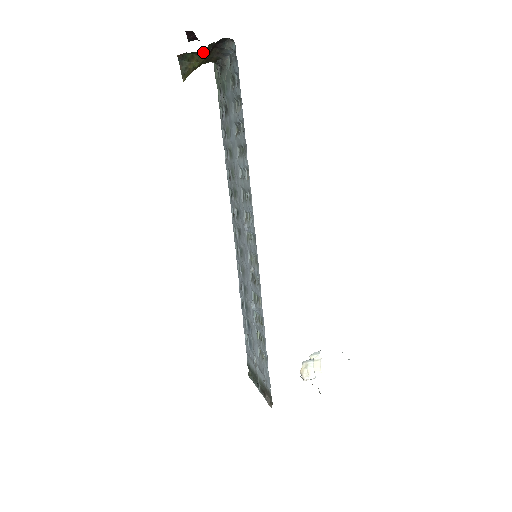
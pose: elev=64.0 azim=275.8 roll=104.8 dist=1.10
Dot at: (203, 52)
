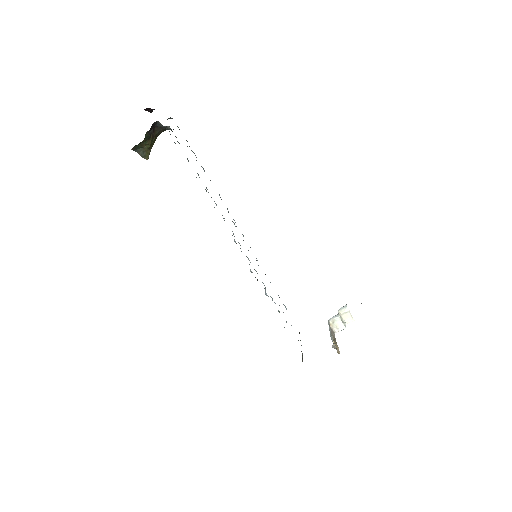
Dot at: (145, 140)
